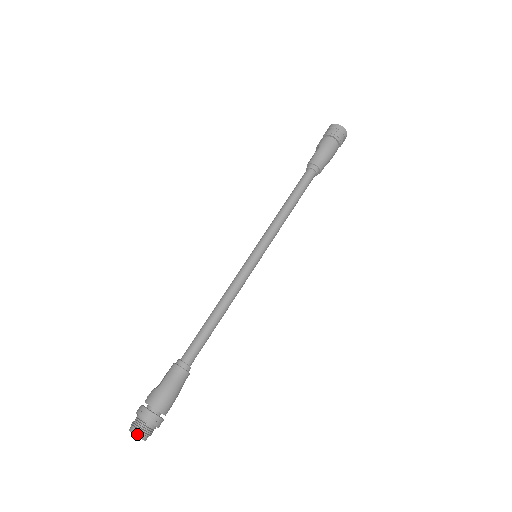
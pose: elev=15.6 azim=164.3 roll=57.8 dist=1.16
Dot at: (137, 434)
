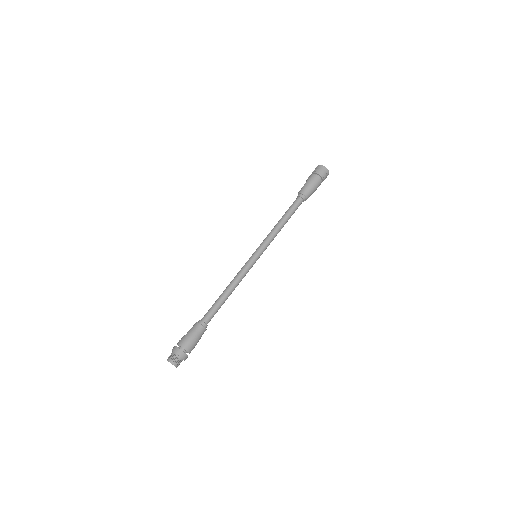
Dot at: (170, 361)
